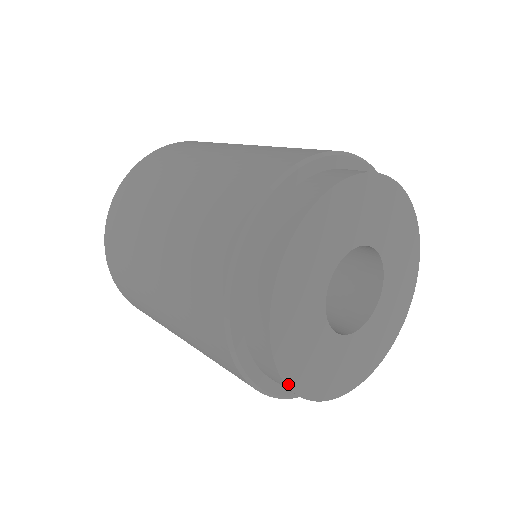
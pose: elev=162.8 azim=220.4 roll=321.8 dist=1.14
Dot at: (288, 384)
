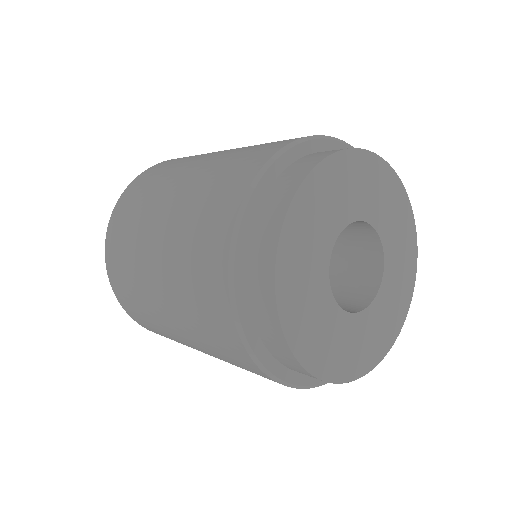
Dot at: (312, 372)
